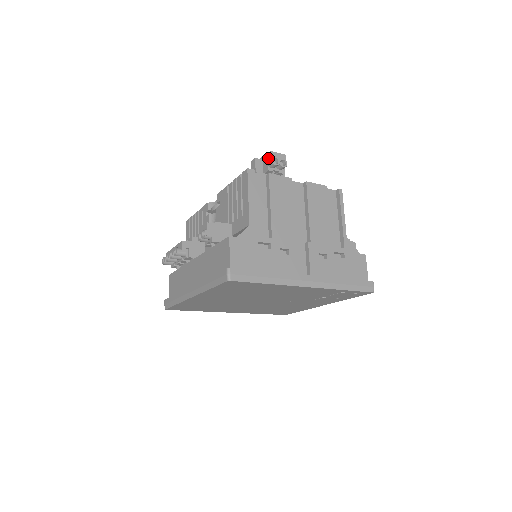
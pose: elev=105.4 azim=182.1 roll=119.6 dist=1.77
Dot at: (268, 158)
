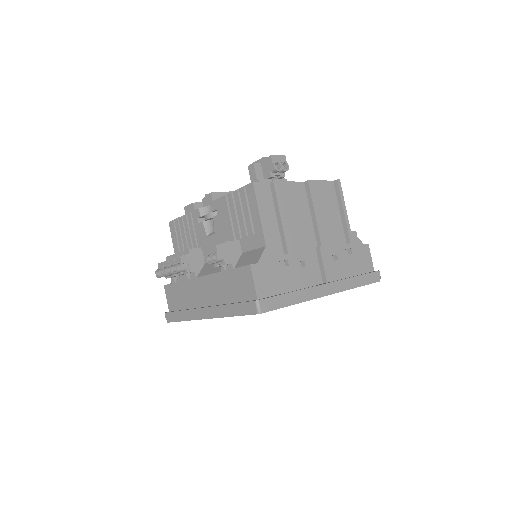
Dot at: (269, 163)
